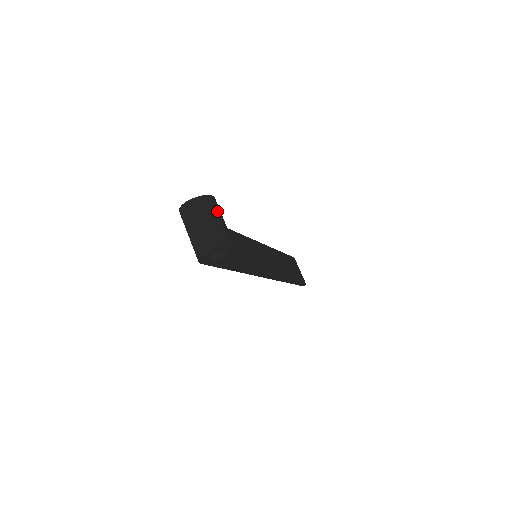
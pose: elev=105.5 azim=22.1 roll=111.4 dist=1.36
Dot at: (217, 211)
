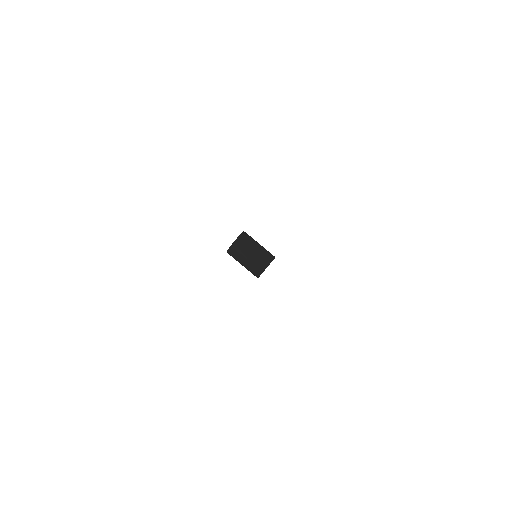
Dot at: (253, 240)
